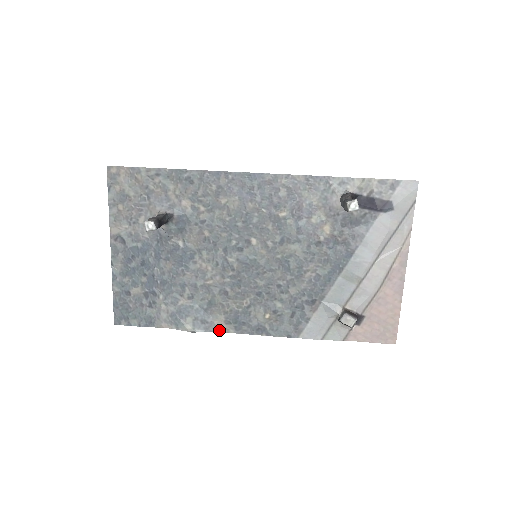
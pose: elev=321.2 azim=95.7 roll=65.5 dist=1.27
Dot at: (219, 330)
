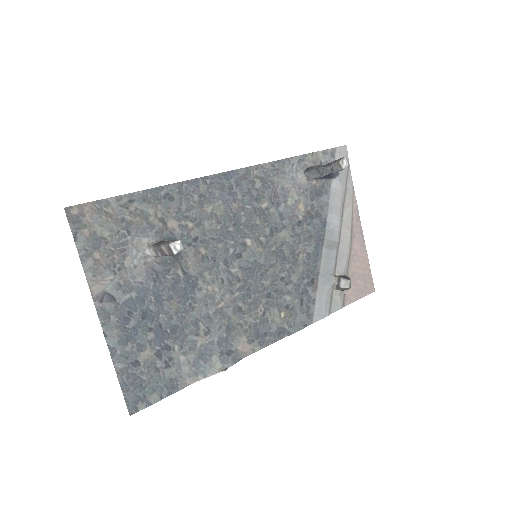
Dot at: (245, 355)
